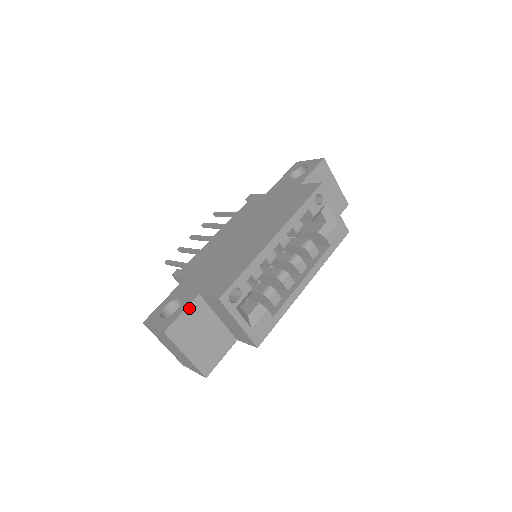
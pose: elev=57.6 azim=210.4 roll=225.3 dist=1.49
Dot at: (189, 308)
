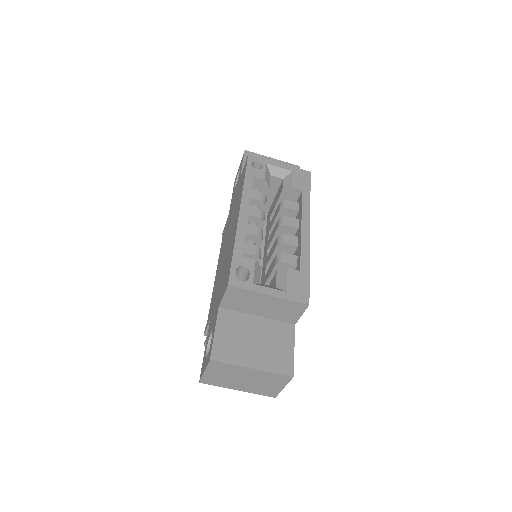
Dot at: (218, 325)
